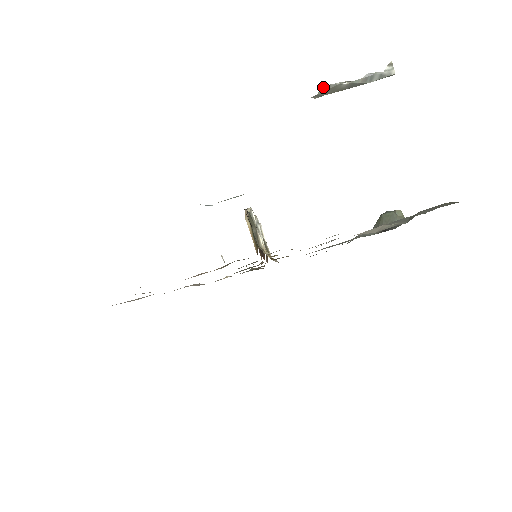
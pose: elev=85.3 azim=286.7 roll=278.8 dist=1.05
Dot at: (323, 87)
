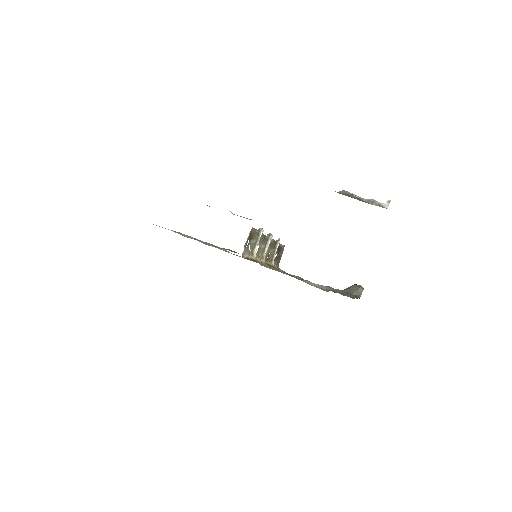
Dot at: (343, 190)
